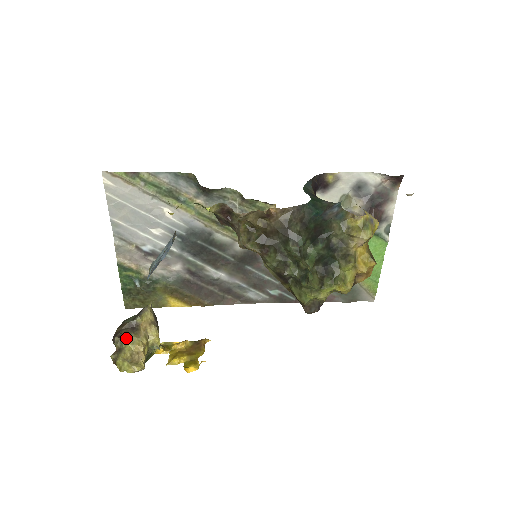
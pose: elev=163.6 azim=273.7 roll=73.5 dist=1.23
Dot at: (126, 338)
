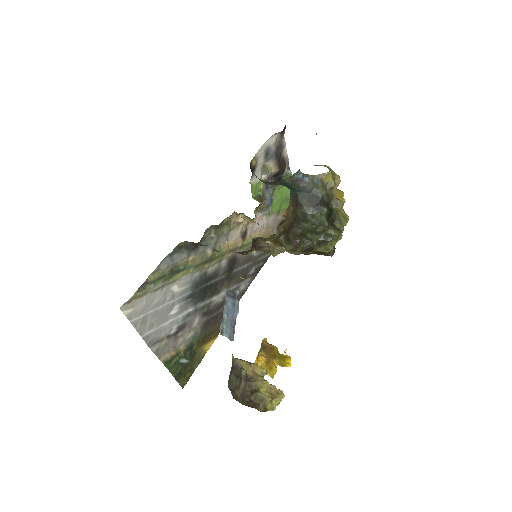
Dot at: (255, 390)
